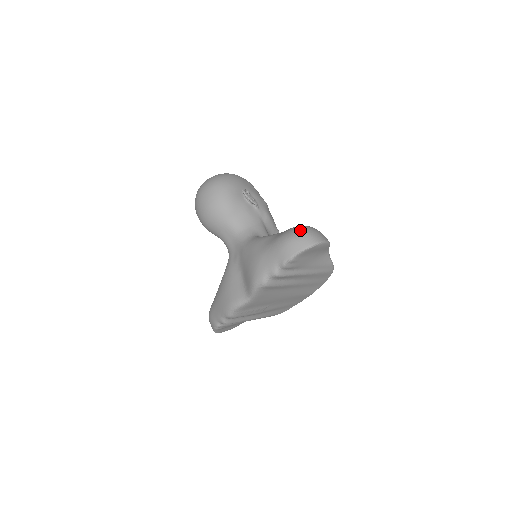
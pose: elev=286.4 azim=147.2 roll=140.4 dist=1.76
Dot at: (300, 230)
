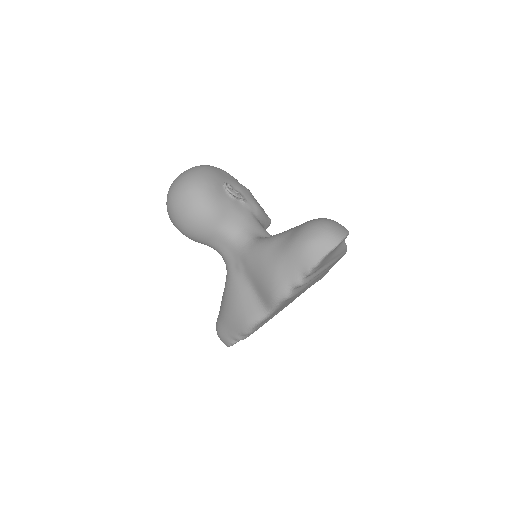
Dot at: (317, 228)
